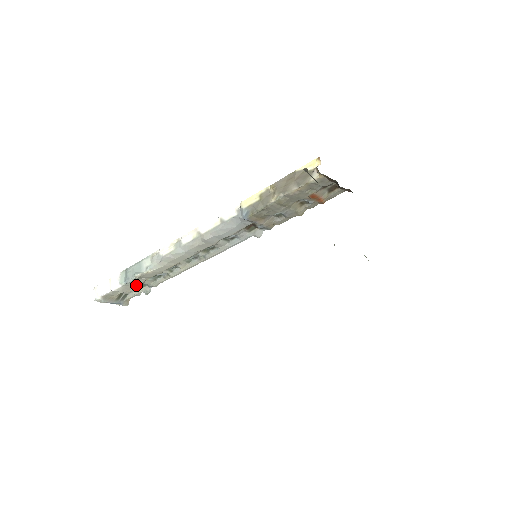
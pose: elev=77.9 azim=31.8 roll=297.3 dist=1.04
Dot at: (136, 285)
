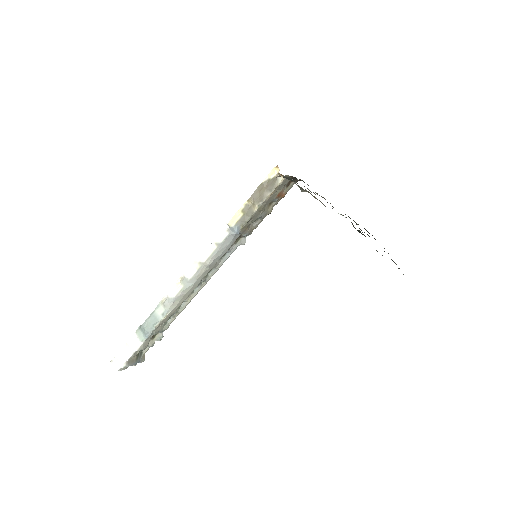
Dot at: occluded
